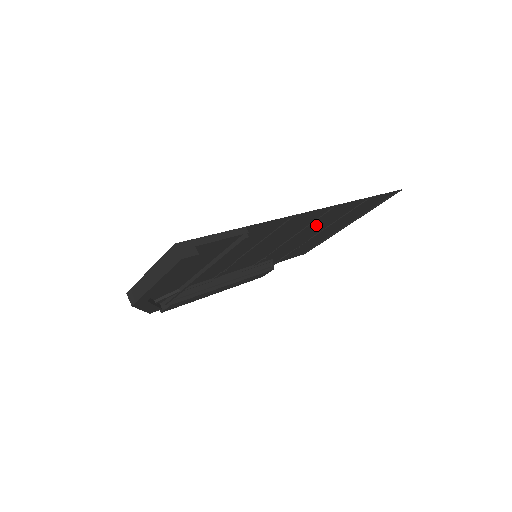
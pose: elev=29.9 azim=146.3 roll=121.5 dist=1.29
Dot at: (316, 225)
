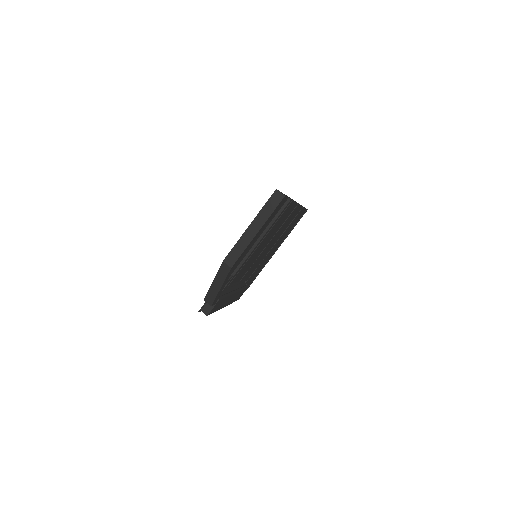
Dot at: (279, 231)
